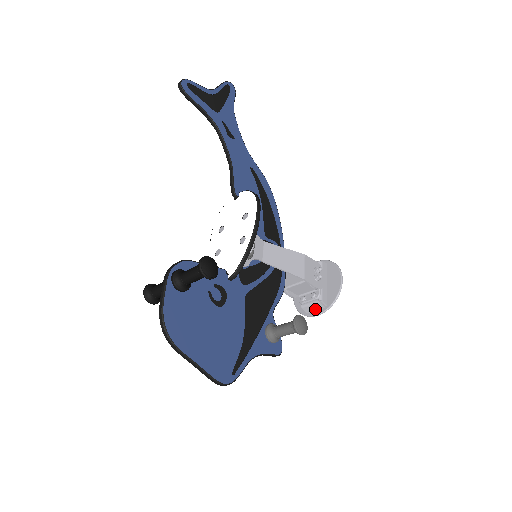
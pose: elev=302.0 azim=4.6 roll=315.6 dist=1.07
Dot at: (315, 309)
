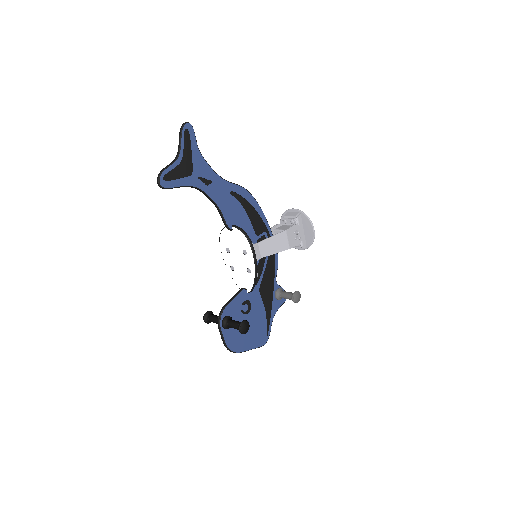
Dot at: (299, 247)
